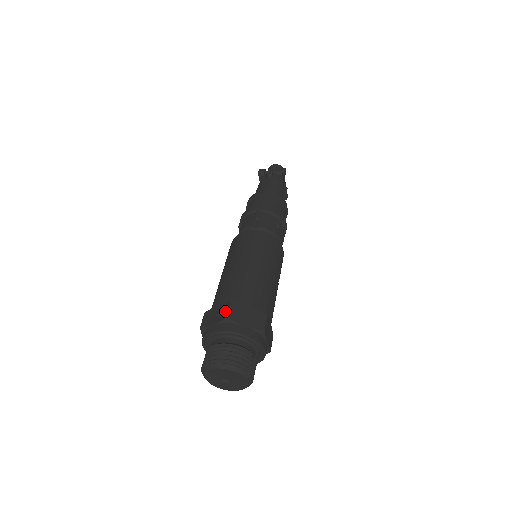
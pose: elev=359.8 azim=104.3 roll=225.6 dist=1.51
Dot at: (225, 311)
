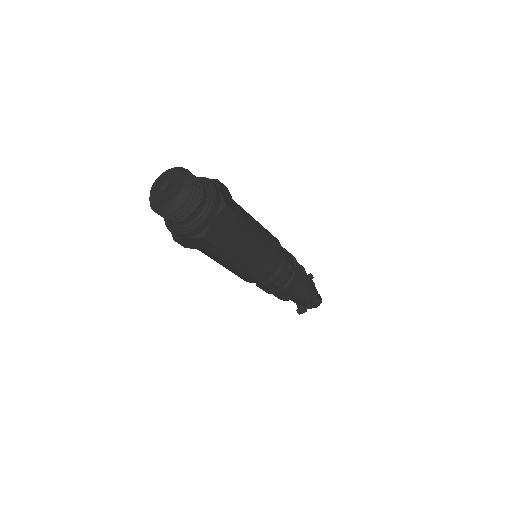
Dot at: occluded
